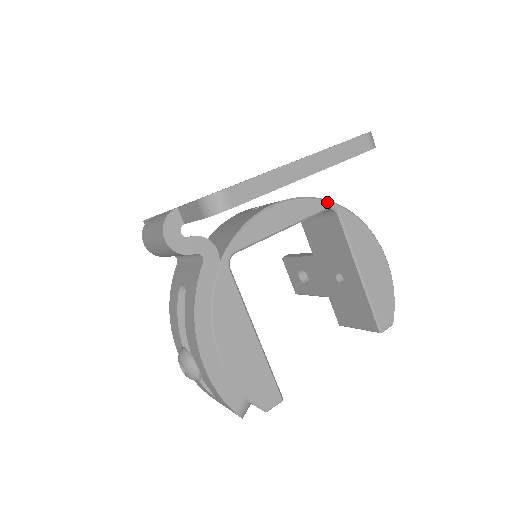
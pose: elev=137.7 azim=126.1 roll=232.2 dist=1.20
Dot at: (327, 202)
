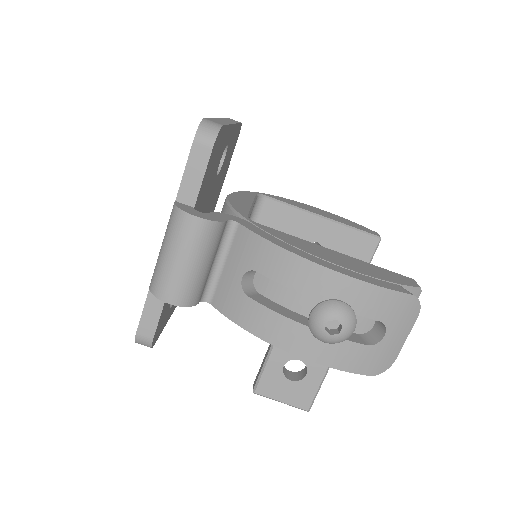
Dot at: (251, 192)
